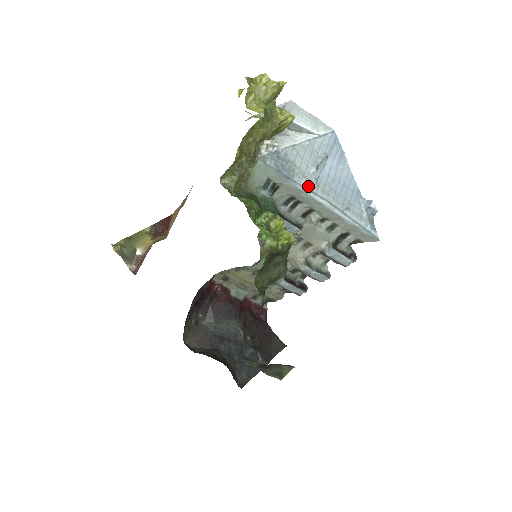
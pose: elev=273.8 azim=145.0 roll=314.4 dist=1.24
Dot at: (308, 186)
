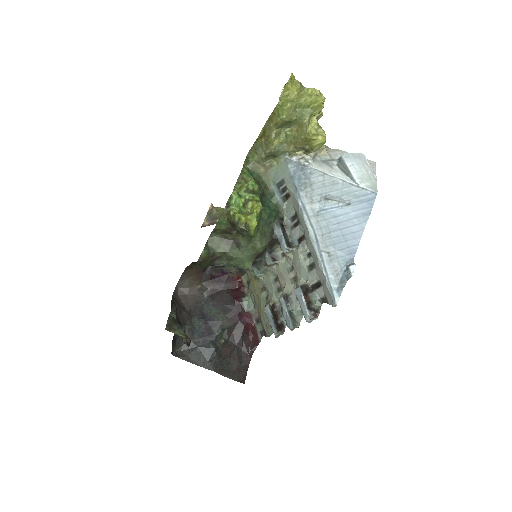
Dot at: (307, 207)
